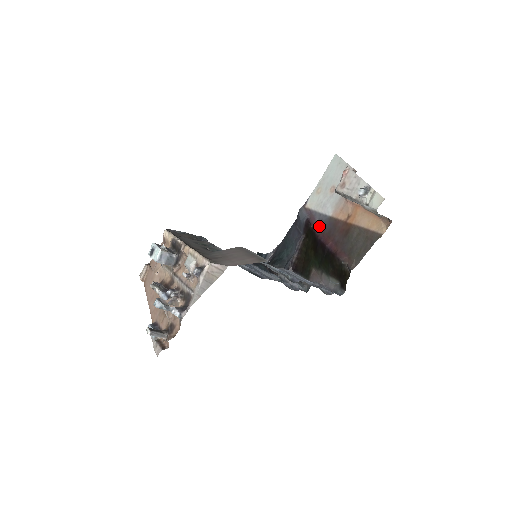
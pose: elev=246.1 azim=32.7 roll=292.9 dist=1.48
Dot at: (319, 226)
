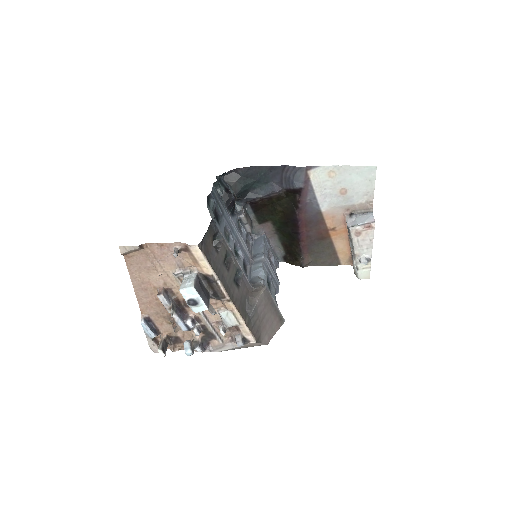
Dot at: (306, 207)
